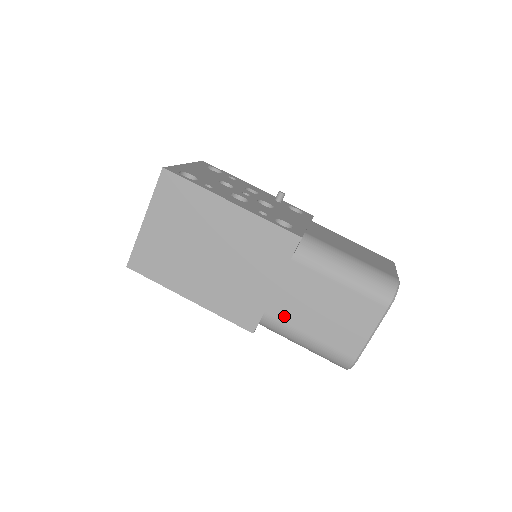
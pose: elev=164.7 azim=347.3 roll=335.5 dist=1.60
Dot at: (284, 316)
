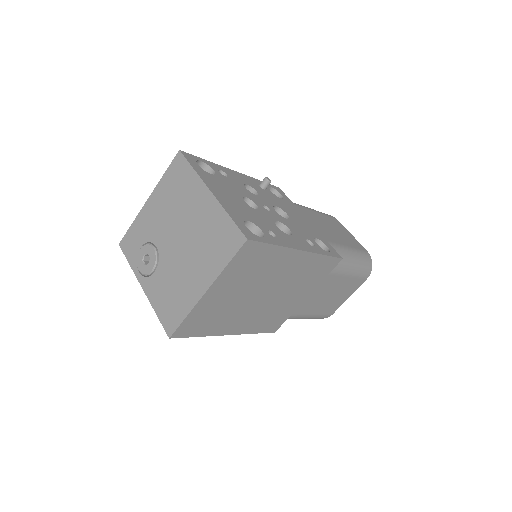
Dot at: (300, 310)
